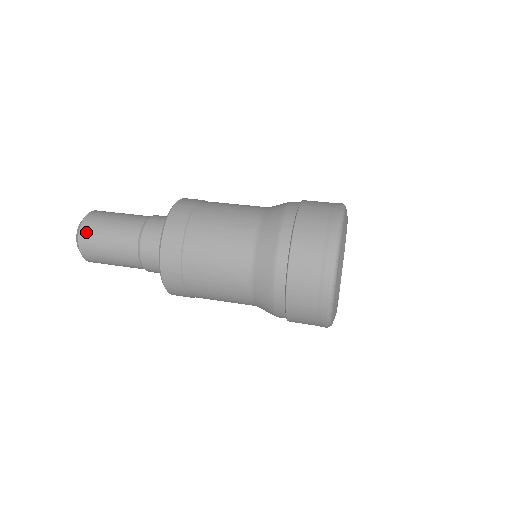
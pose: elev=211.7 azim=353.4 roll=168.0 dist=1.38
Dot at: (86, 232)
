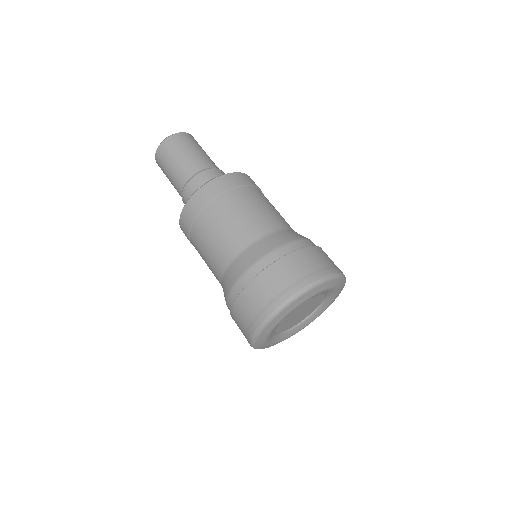
Dot at: (186, 136)
